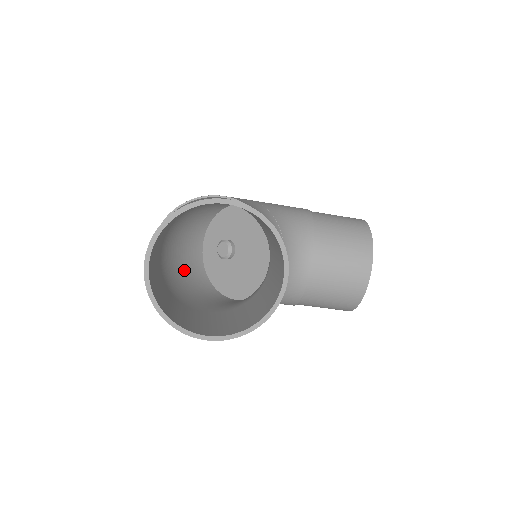
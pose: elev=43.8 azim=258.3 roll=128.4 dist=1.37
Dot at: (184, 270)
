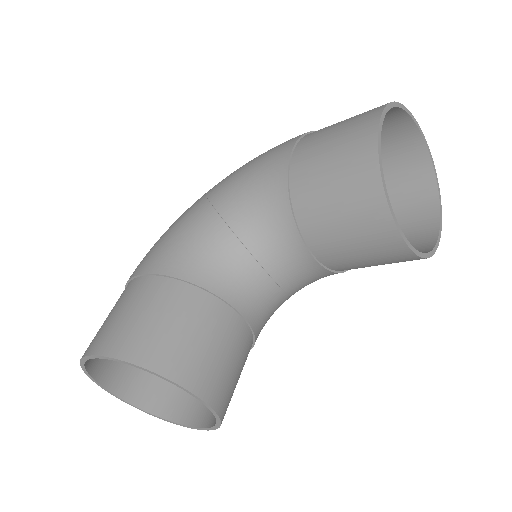
Dot at: occluded
